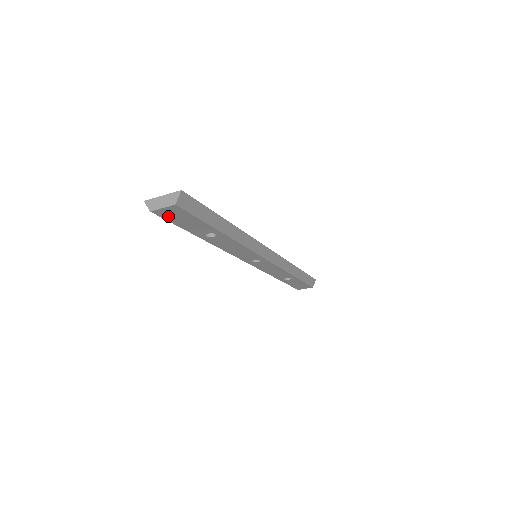
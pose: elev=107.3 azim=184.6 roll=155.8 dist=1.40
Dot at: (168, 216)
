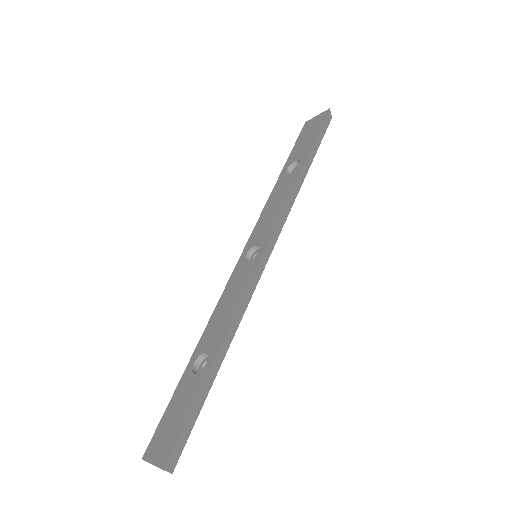
Dot at: occluded
